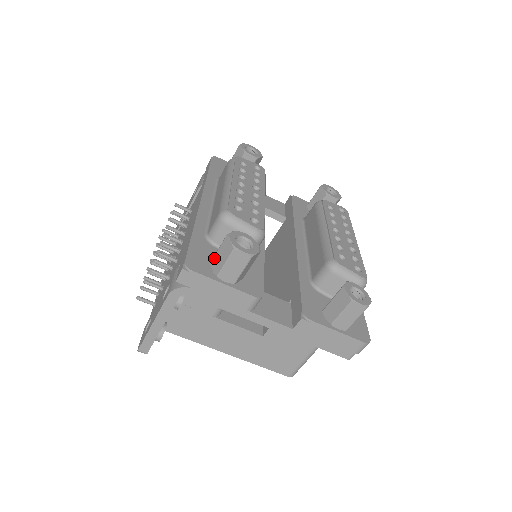
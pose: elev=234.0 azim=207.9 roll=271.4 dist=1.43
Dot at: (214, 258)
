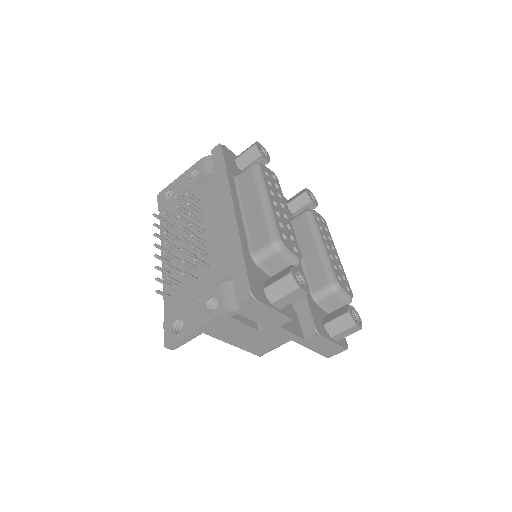
Dot at: (270, 287)
